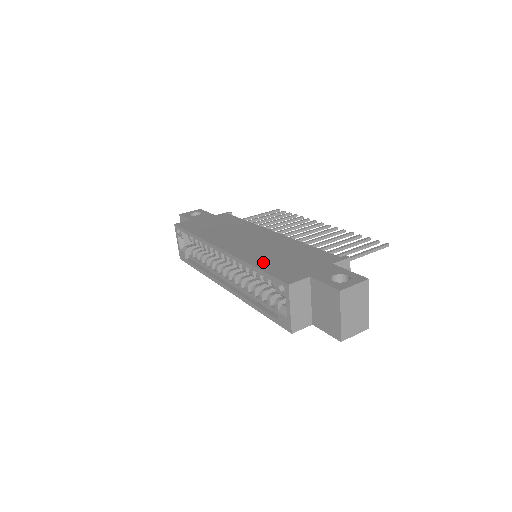
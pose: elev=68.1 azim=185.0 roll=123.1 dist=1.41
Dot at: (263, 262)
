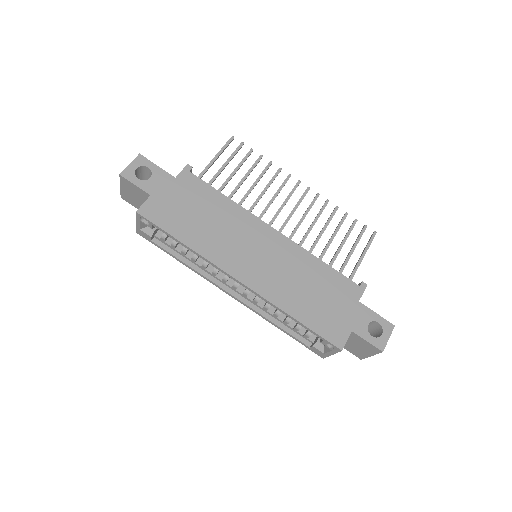
Dot at: (300, 309)
